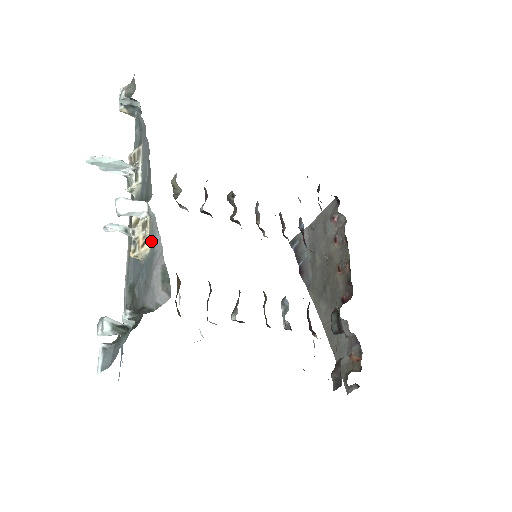
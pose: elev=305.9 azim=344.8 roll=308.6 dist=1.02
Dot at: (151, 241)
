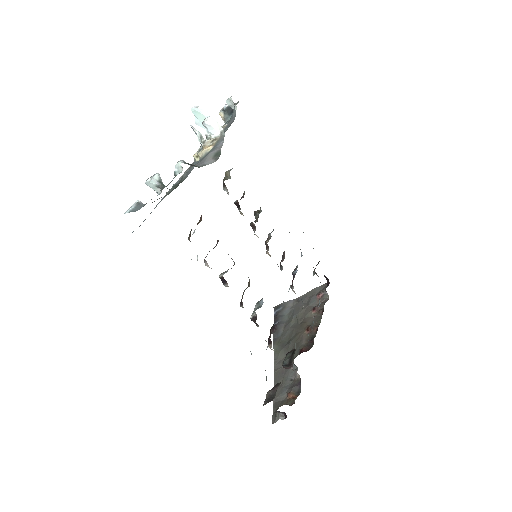
Dot at: (215, 145)
